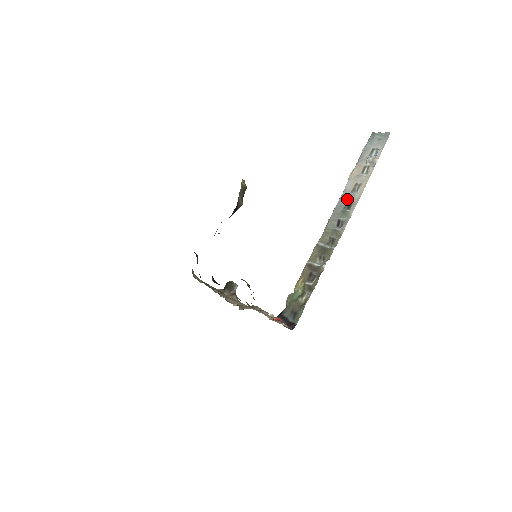
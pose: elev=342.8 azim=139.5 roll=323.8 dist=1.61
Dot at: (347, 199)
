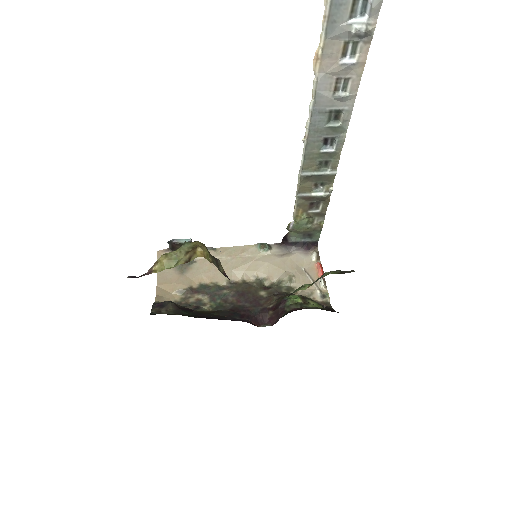
Dot at: (330, 109)
